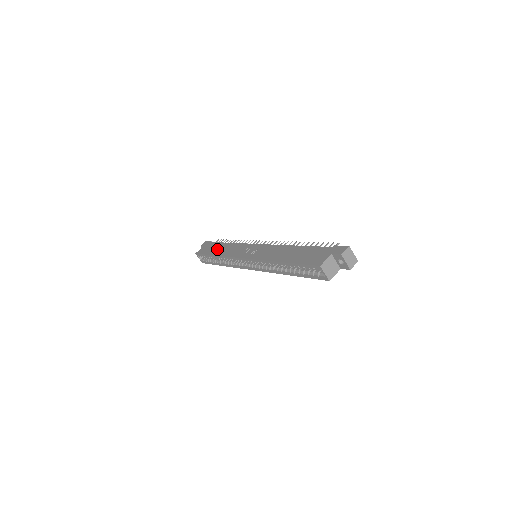
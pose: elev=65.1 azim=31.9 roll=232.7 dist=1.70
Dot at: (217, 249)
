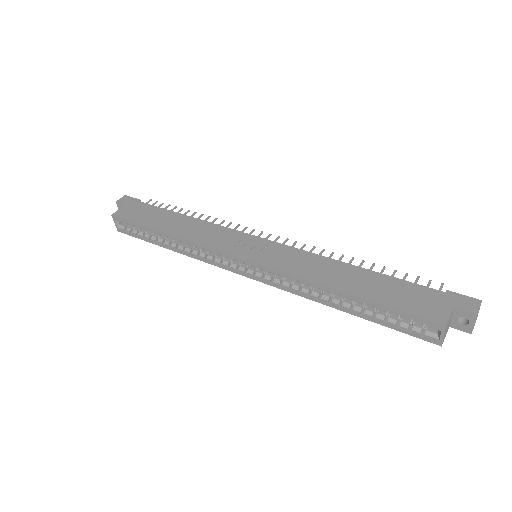
Dot at: (165, 221)
